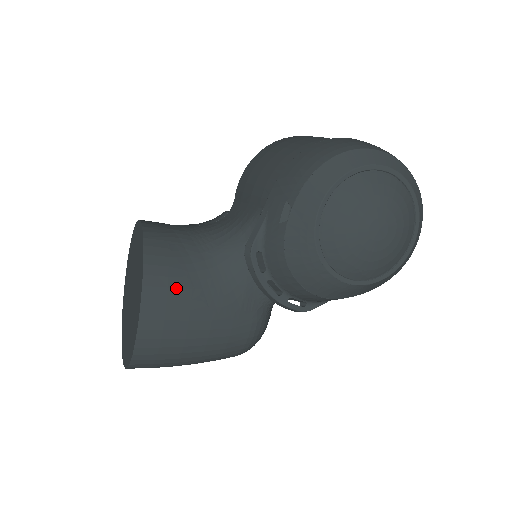
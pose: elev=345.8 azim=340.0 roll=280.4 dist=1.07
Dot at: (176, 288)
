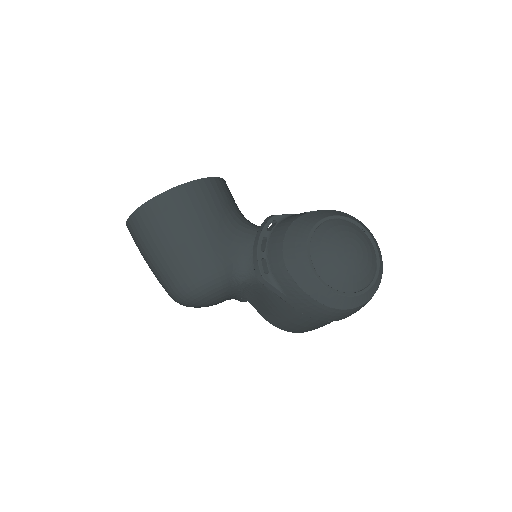
Dot at: (218, 198)
